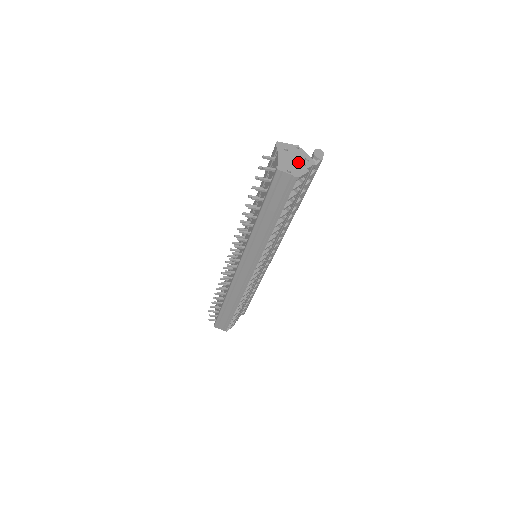
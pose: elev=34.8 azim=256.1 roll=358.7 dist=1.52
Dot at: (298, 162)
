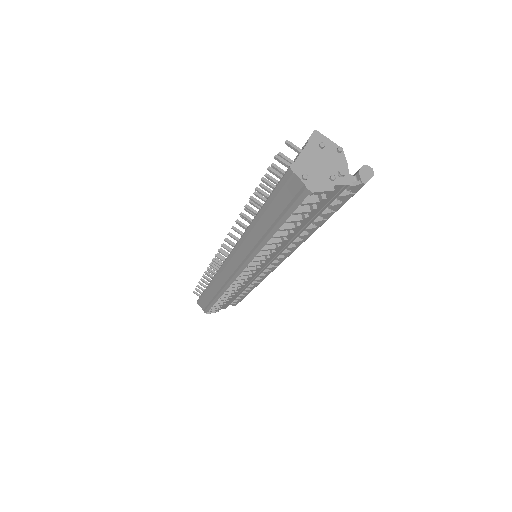
Dot at: (326, 171)
